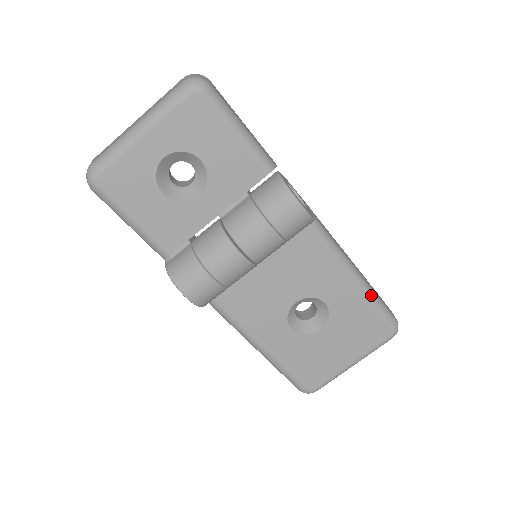
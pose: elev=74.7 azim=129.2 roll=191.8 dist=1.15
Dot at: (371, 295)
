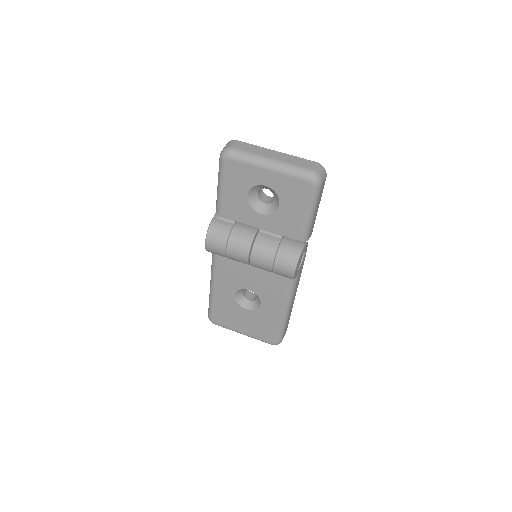
Dot at: (283, 323)
